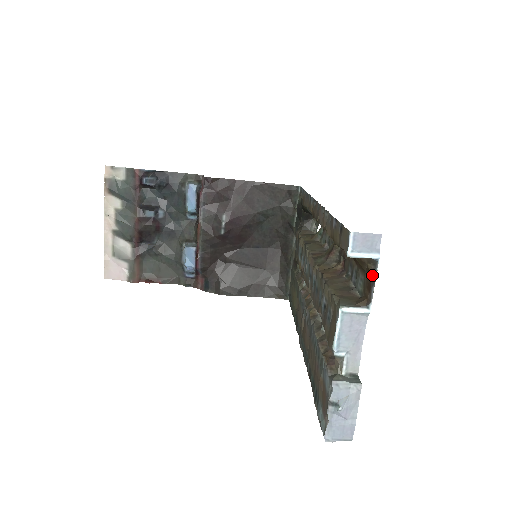
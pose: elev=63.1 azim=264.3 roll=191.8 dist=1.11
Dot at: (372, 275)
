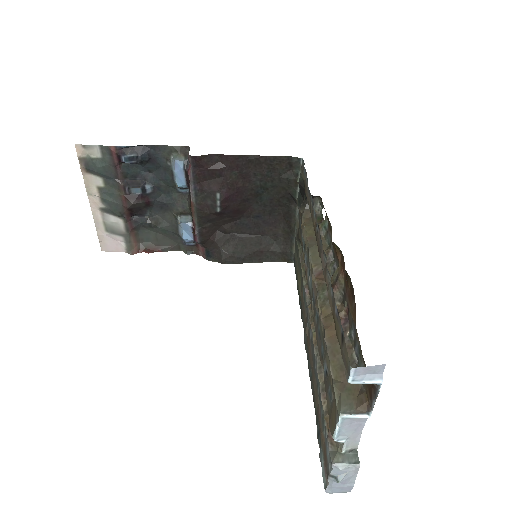
Dot at: (374, 387)
